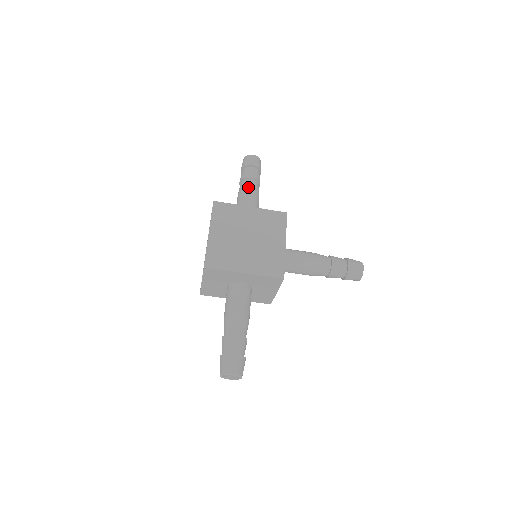
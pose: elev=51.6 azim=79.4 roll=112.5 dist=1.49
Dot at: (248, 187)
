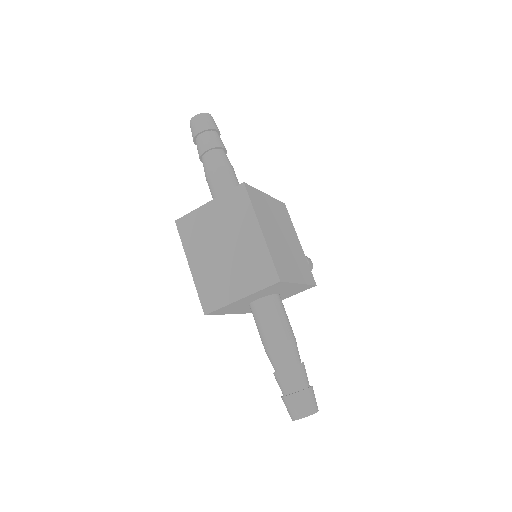
Dot at: (228, 161)
